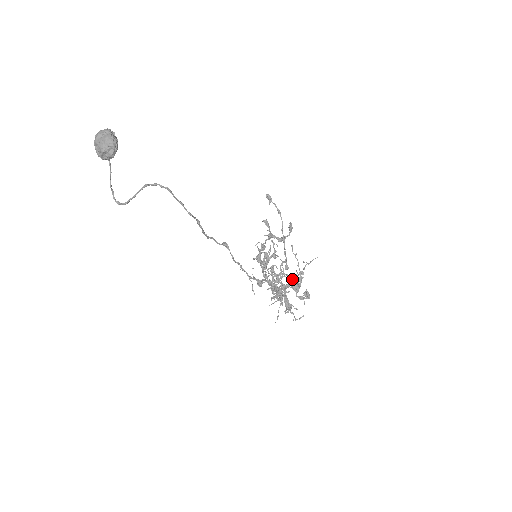
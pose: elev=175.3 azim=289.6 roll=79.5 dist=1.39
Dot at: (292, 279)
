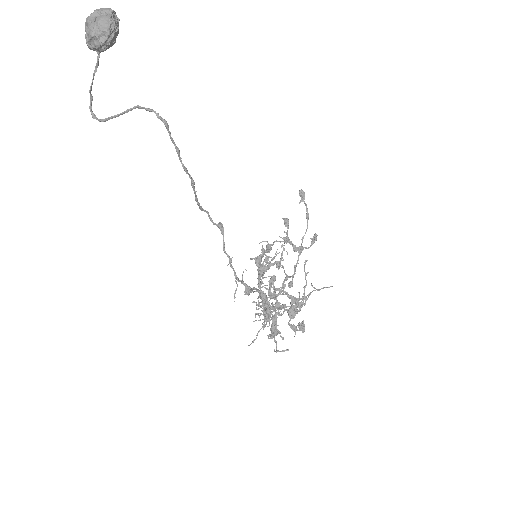
Dot at: (291, 301)
